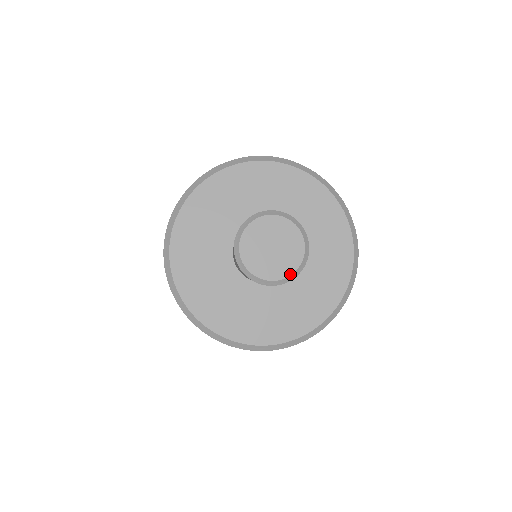
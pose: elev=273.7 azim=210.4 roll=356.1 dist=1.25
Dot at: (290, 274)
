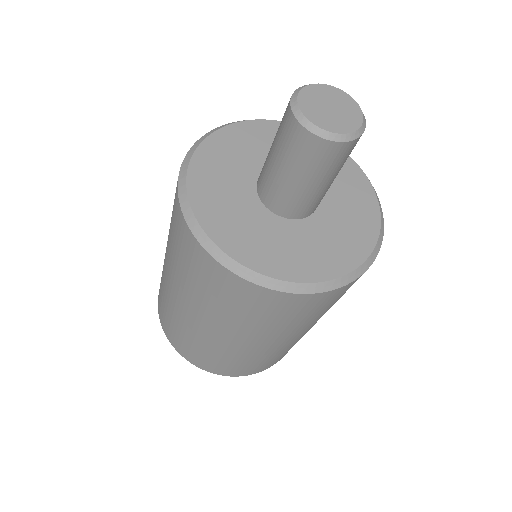
Dot at: (359, 127)
